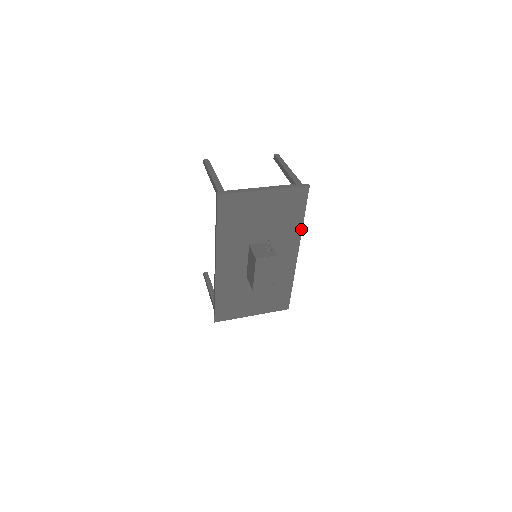
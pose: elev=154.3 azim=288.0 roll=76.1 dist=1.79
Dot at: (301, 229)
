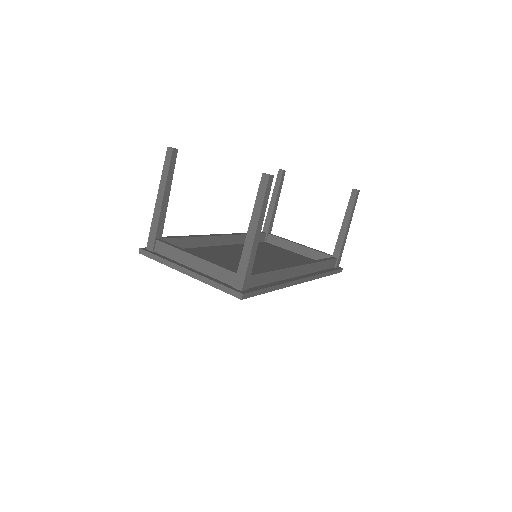
Dot at: (280, 288)
